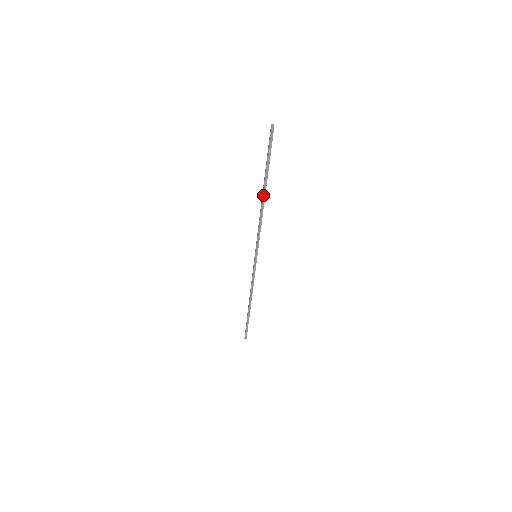
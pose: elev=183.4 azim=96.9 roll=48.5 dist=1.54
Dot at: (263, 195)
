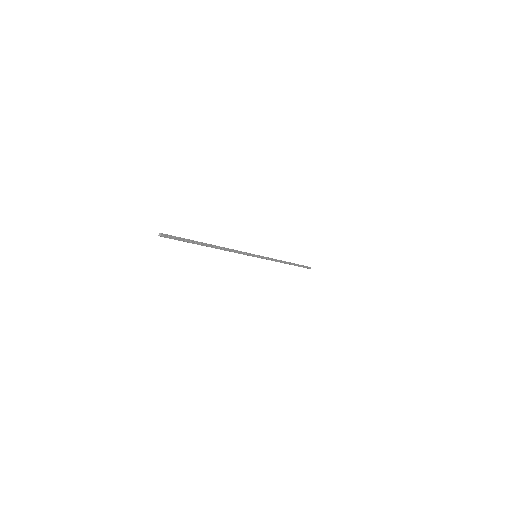
Dot at: (212, 247)
